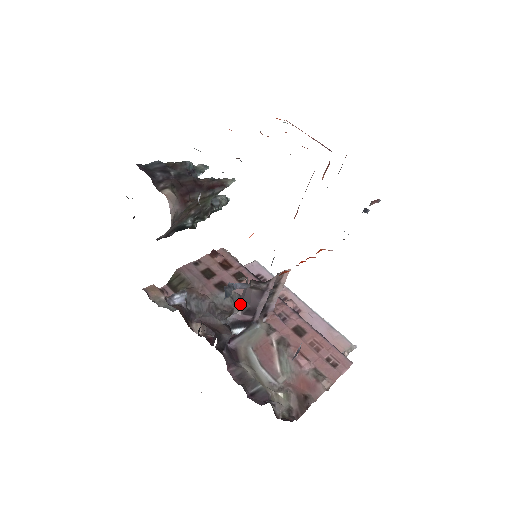
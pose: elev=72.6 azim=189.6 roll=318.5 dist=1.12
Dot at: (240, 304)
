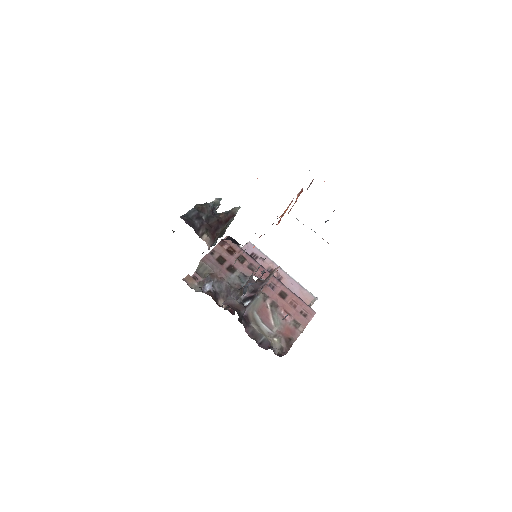
Dot at: occluded
